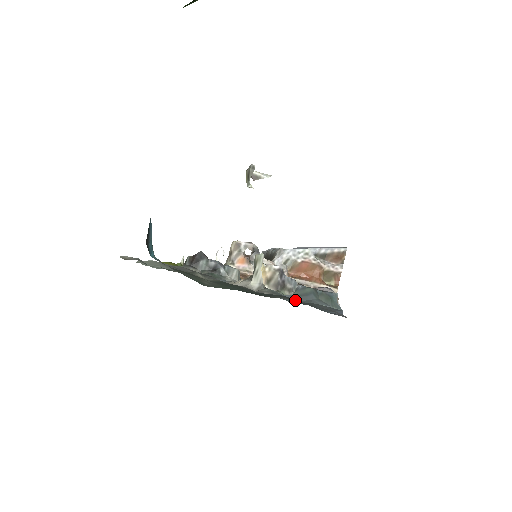
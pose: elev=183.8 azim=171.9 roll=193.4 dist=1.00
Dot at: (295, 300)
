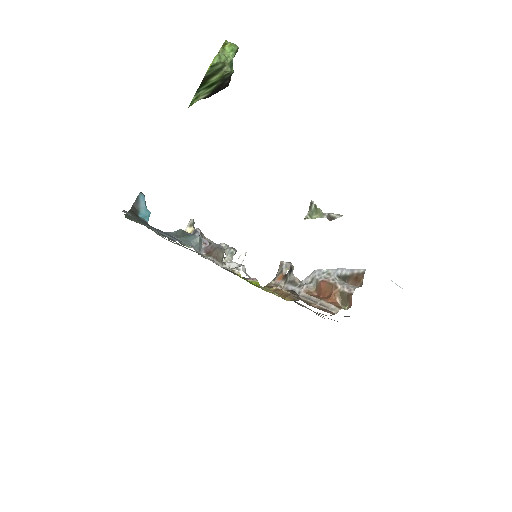
Dot at: (144, 221)
